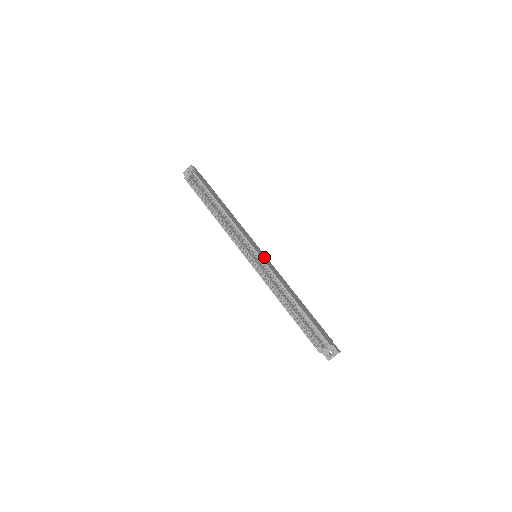
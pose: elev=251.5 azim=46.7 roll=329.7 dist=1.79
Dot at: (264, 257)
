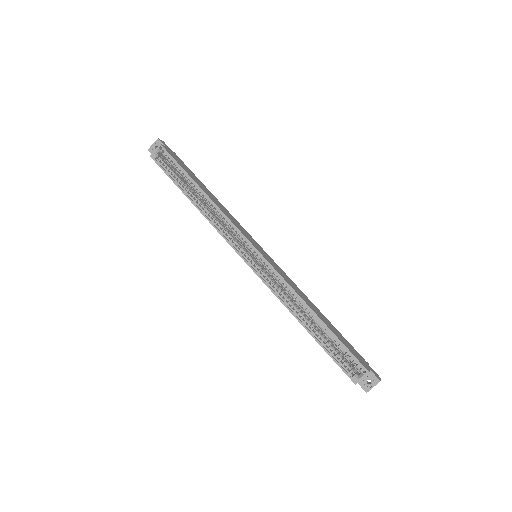
Dot at: (267, 257)
